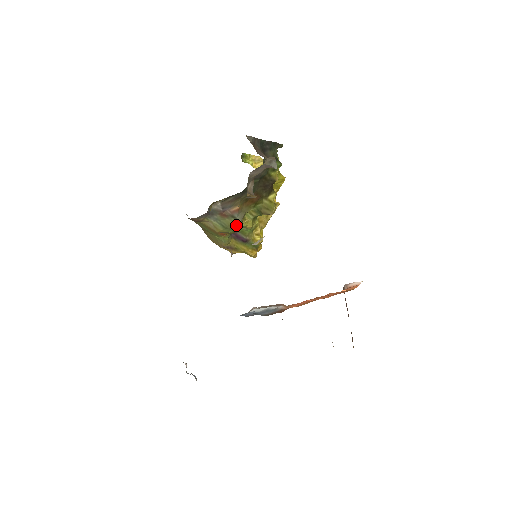
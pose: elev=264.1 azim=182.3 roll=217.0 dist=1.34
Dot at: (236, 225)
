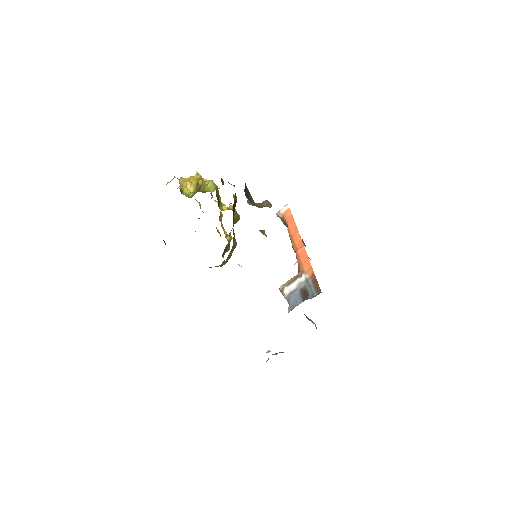
Dot at: occluded
